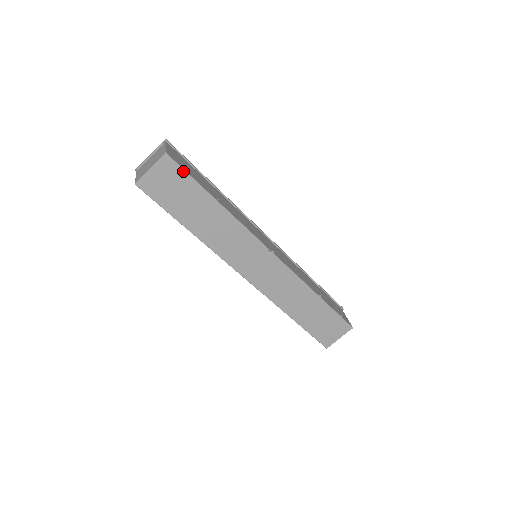
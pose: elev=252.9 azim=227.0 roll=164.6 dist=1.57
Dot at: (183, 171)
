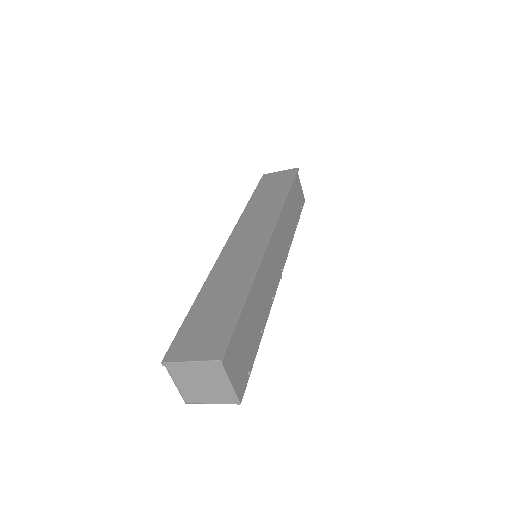
Dot at: (247, 378)
